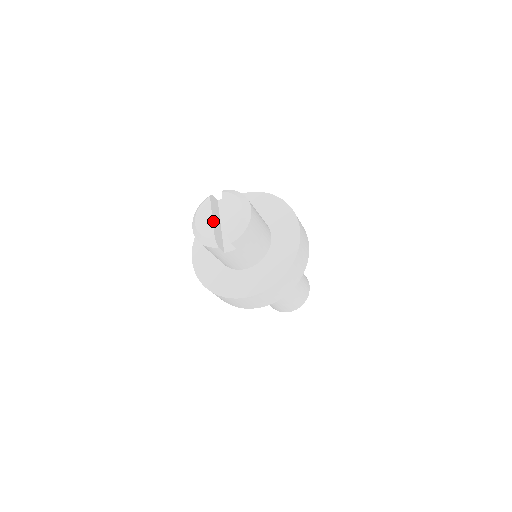
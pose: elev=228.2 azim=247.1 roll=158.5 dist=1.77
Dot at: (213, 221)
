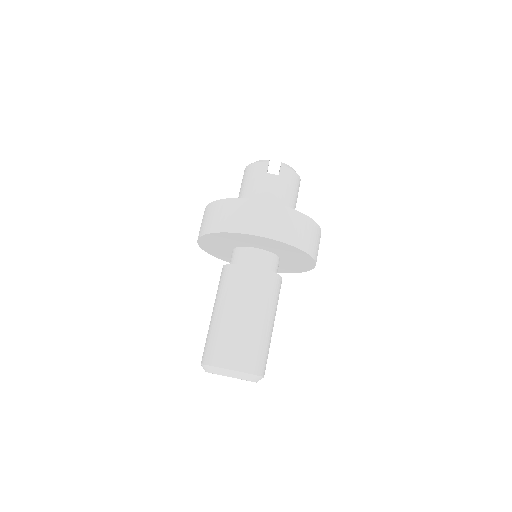
Dot at: occluded
